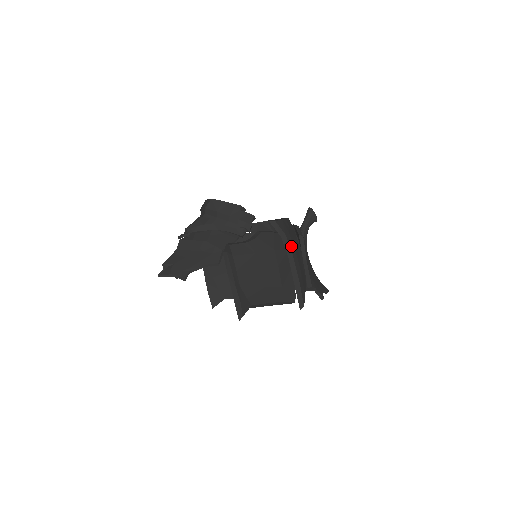
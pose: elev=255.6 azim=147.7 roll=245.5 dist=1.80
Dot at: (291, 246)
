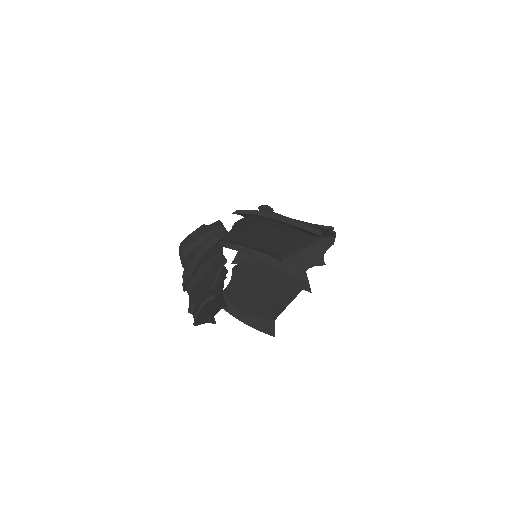
Dot at: (266, 213)
